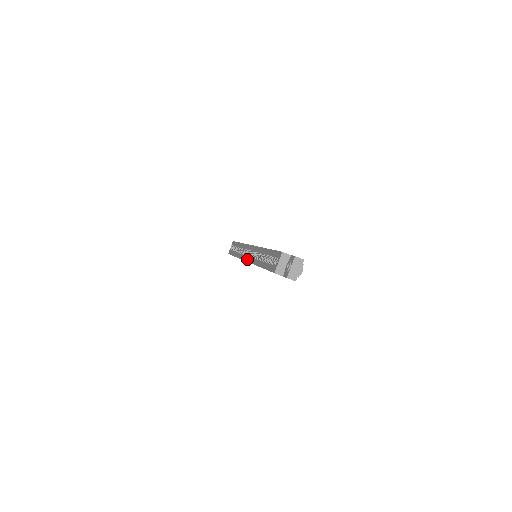
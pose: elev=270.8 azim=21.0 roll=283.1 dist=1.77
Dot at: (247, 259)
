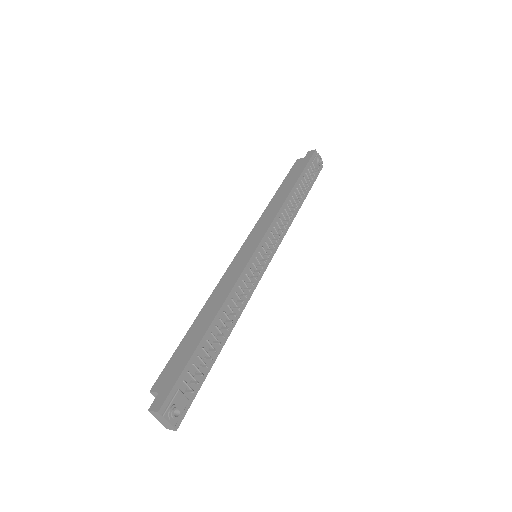
Dot at: occluded
